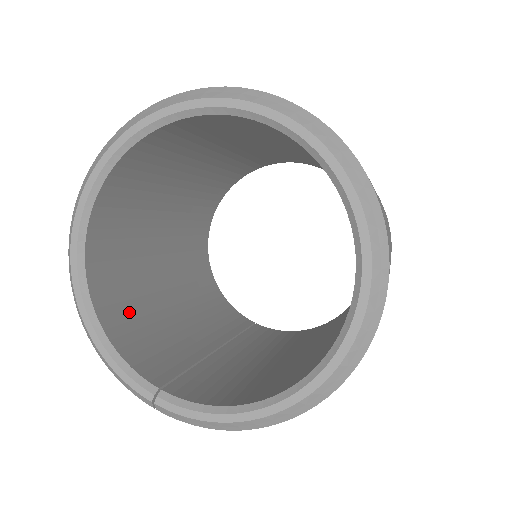
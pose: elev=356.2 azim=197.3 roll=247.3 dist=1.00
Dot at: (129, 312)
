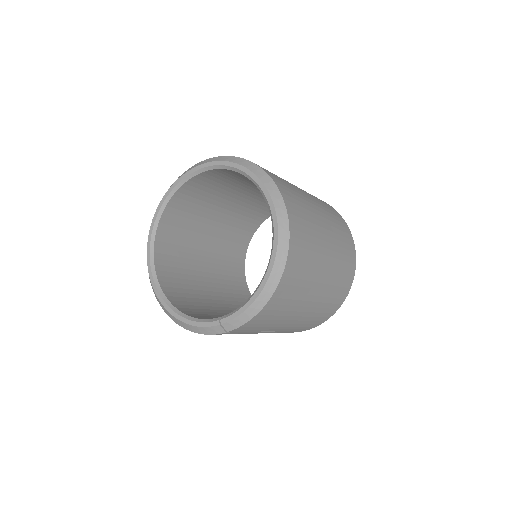
Dot at: (200, 312)
